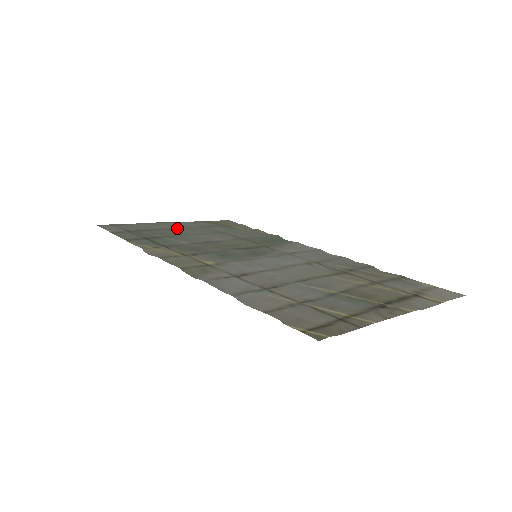
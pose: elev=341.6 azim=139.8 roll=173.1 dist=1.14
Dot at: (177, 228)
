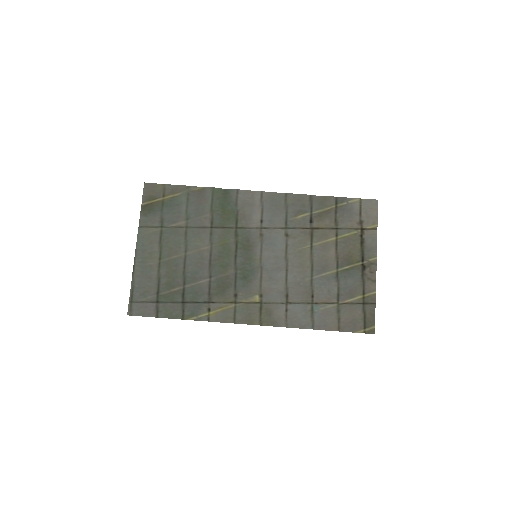
Dot at: (160, 257)
